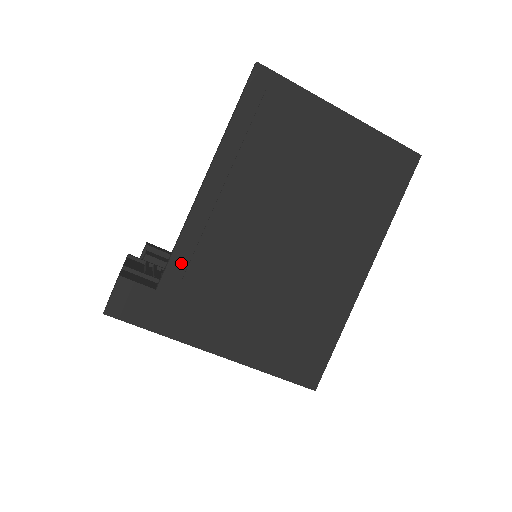
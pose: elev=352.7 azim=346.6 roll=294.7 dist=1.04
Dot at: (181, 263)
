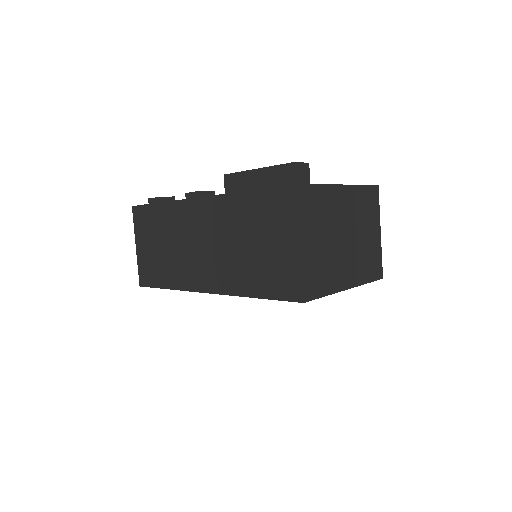
Dot at: (322, 191)
